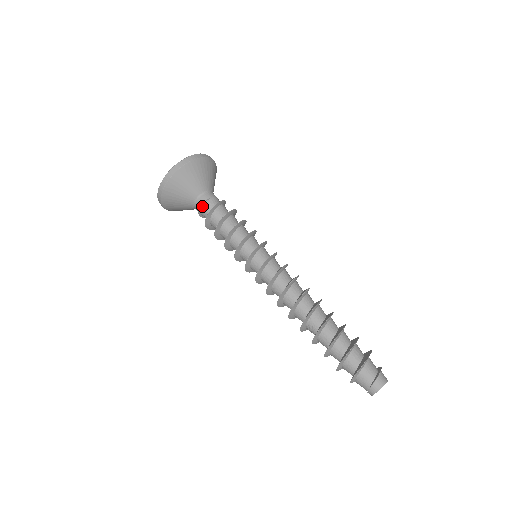
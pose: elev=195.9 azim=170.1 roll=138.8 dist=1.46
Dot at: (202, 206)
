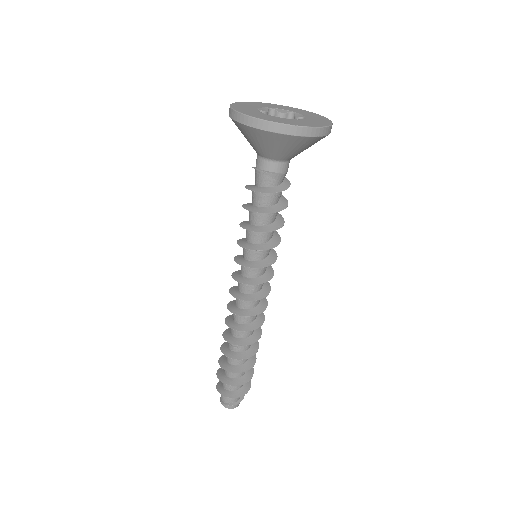
Dot at: (271, 173)
